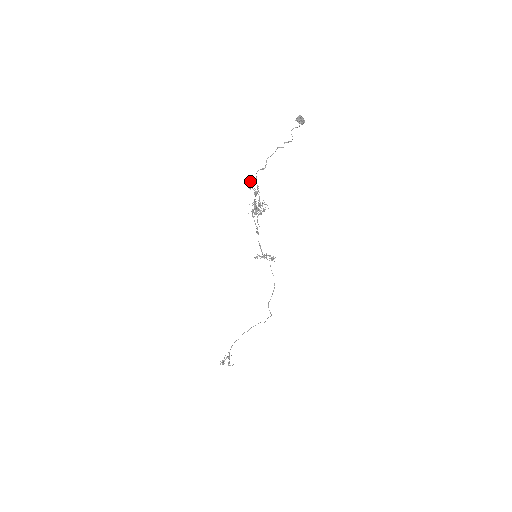
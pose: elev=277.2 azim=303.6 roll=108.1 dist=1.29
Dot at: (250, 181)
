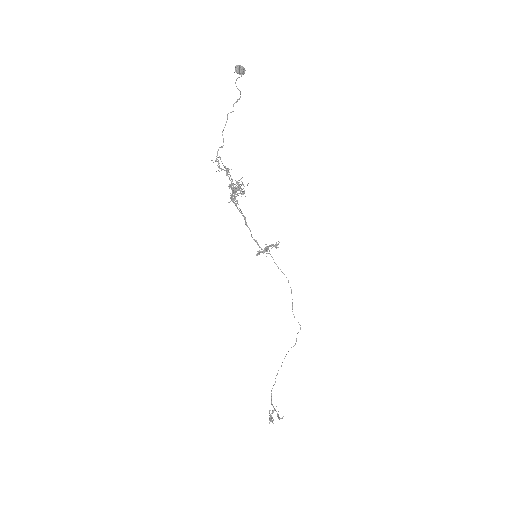
Dot at: (215, 160)
